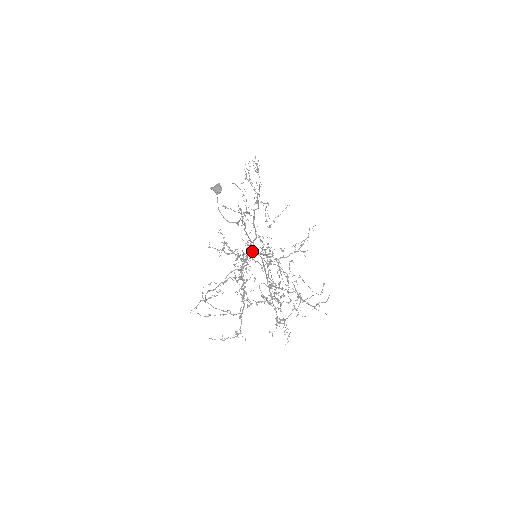
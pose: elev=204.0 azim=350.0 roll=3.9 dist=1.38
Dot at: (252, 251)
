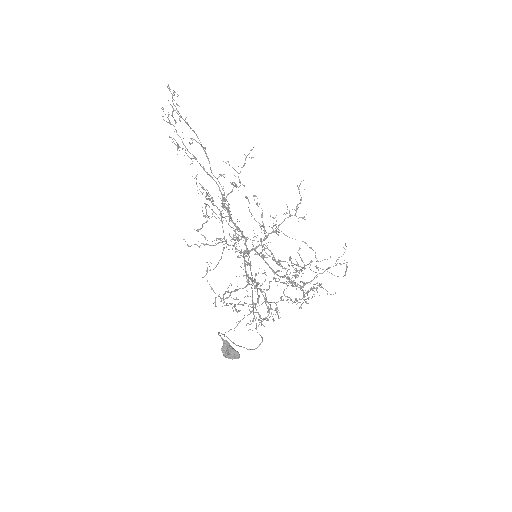
Dot at: occluded
